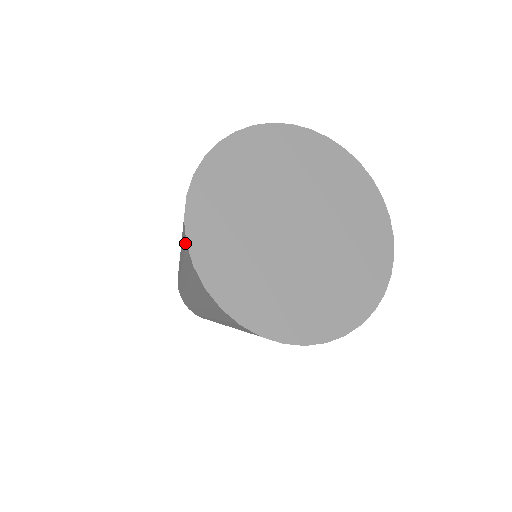
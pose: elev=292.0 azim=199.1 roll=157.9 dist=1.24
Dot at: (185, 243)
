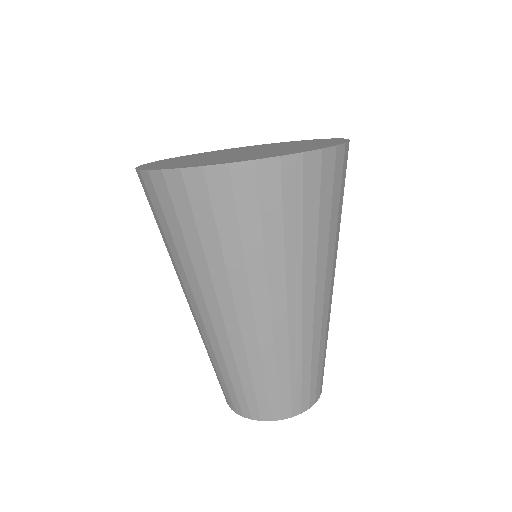
Dot at: occluded
